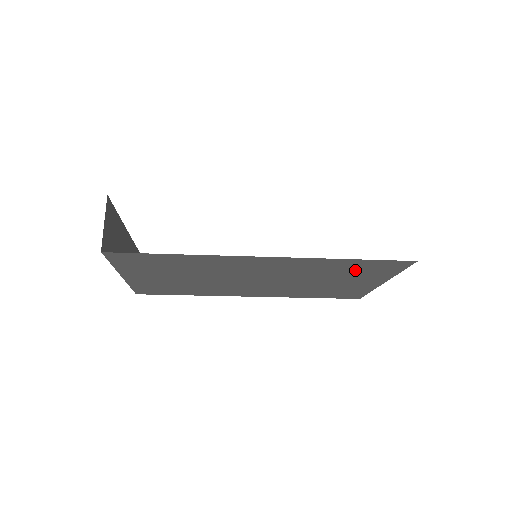
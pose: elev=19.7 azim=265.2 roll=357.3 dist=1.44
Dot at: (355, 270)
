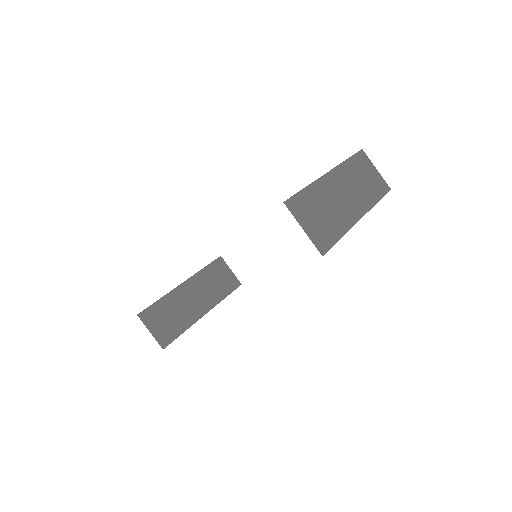
Dot at: occluded
